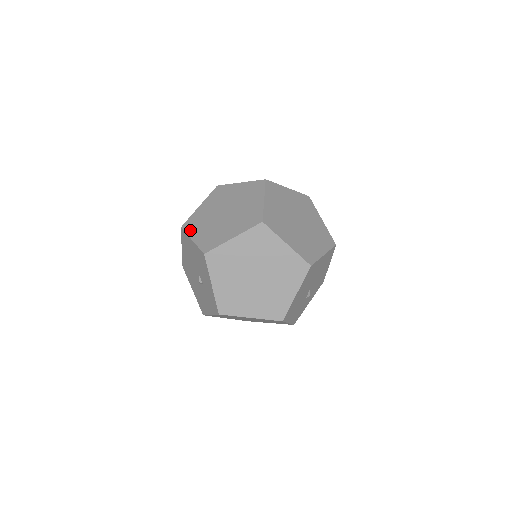
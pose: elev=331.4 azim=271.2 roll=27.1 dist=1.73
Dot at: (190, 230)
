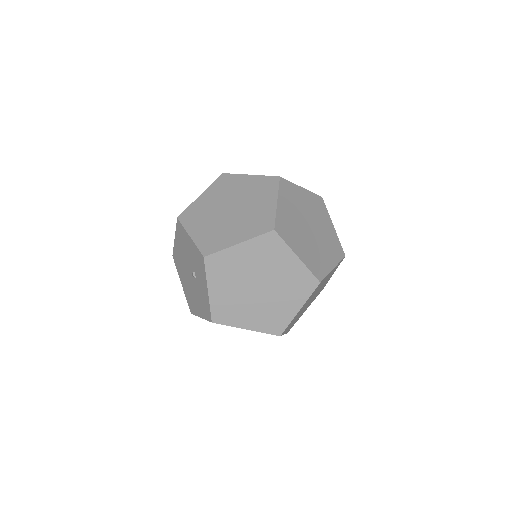
Dot at: (231, 321)
